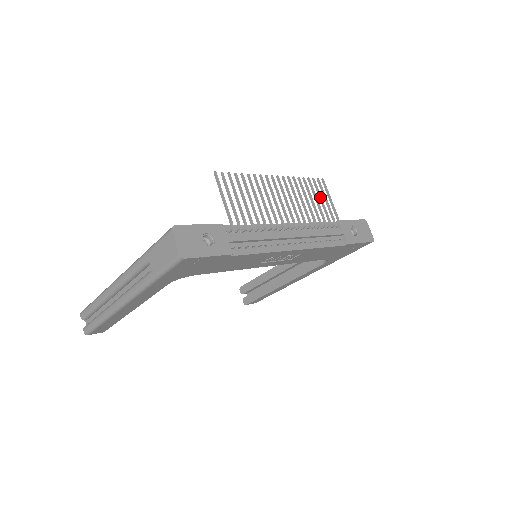
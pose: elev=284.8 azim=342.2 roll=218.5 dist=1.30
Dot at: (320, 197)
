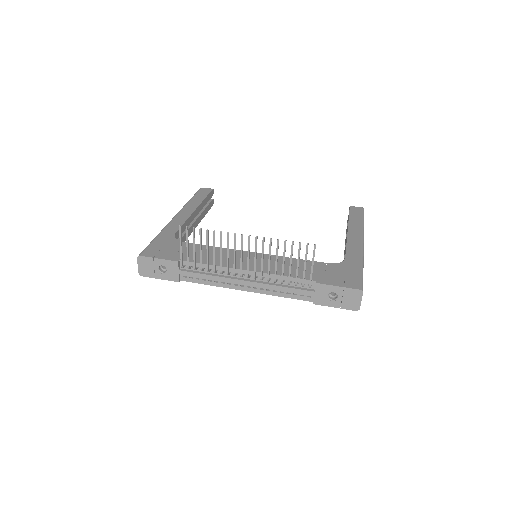
Dot at: (297, 262)
